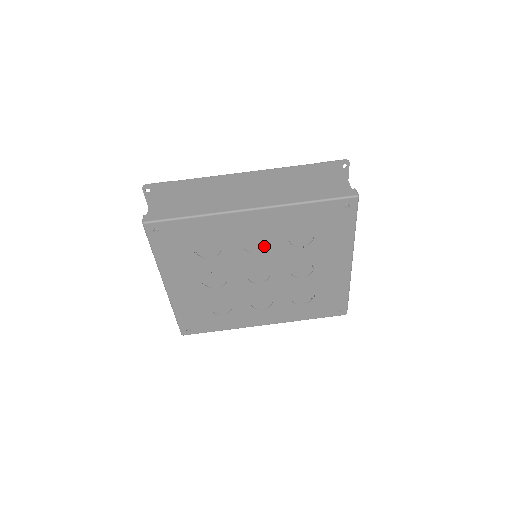
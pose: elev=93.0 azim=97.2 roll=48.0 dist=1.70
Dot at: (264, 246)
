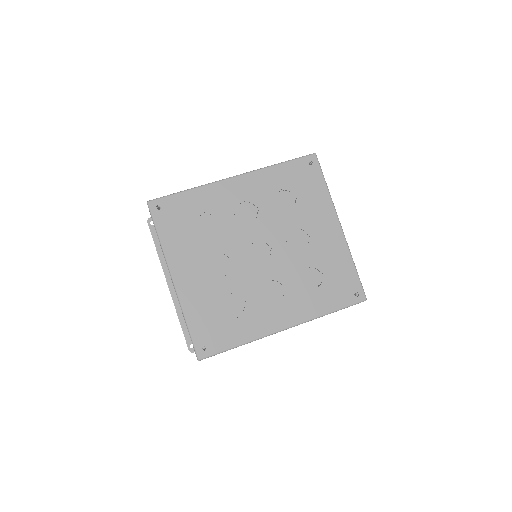
Dot at: occluded
